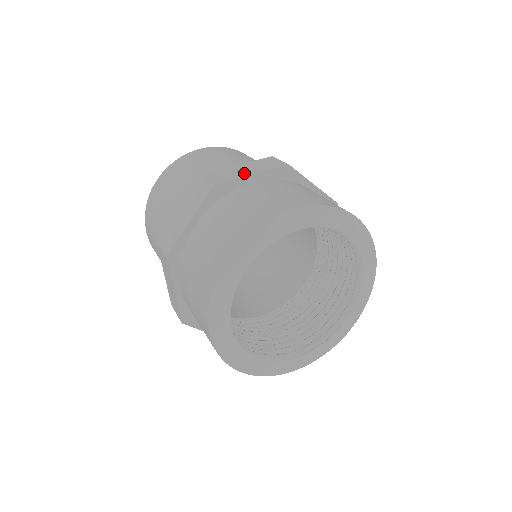
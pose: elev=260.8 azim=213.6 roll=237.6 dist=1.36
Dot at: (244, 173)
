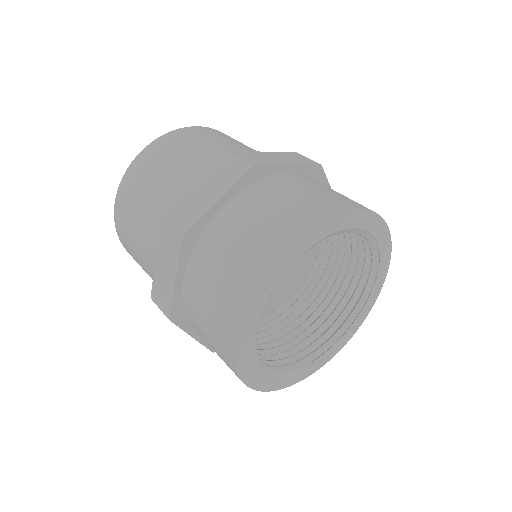
Dot at: (169, 280)
